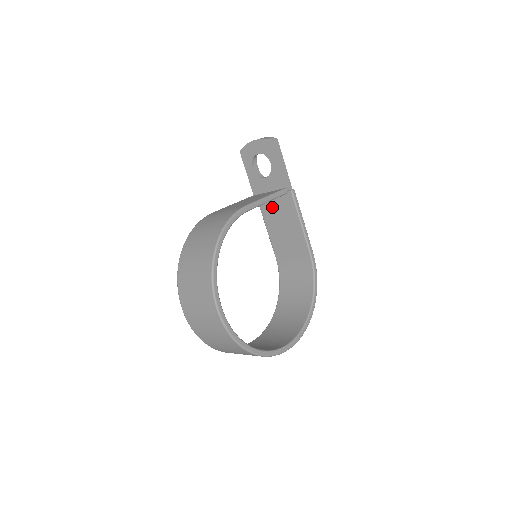
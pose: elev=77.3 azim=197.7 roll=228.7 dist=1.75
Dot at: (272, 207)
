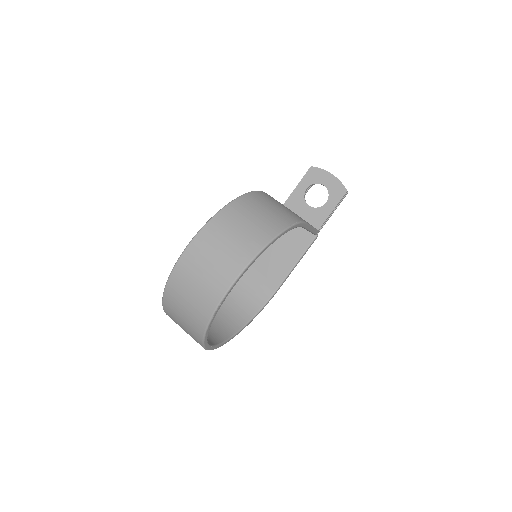
Dot at: occluded
